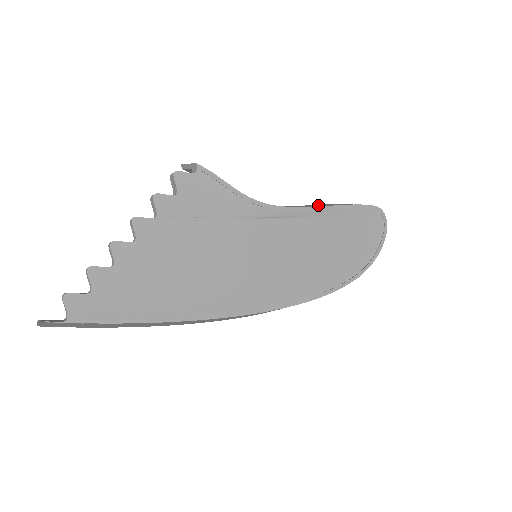
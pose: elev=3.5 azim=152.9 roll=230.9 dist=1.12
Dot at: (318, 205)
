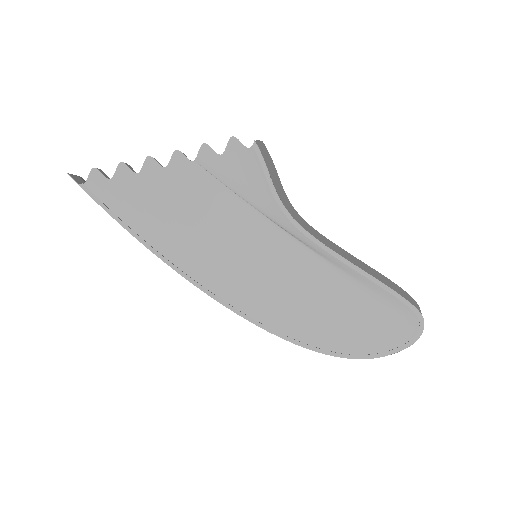
Dot at: (361, 263)
